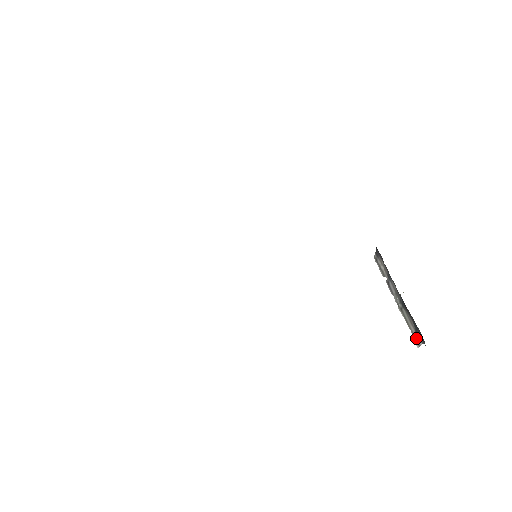
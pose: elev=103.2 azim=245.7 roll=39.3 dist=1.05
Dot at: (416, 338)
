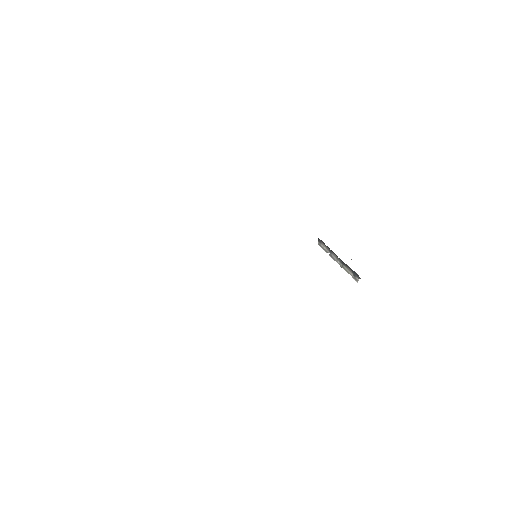
Dot at: (355, 278)
